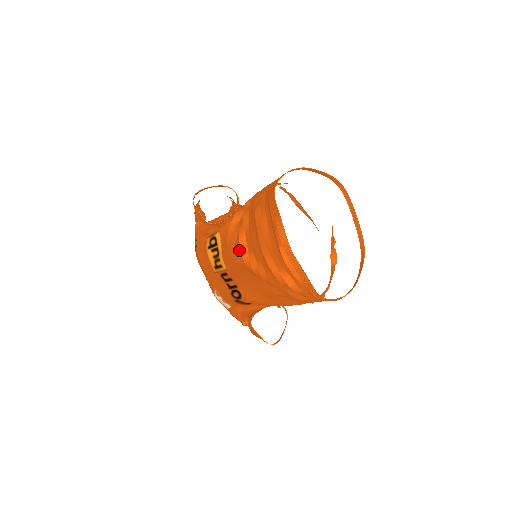
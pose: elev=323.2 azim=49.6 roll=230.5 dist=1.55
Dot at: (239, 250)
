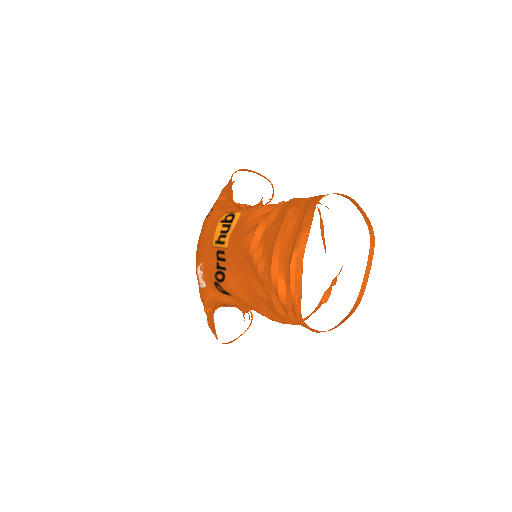
Dot at: (252, 236)
